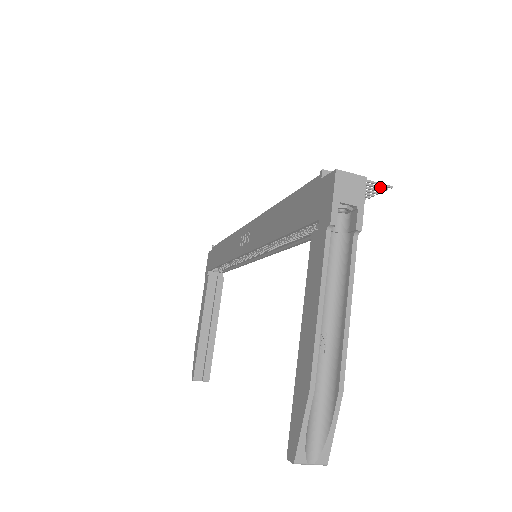
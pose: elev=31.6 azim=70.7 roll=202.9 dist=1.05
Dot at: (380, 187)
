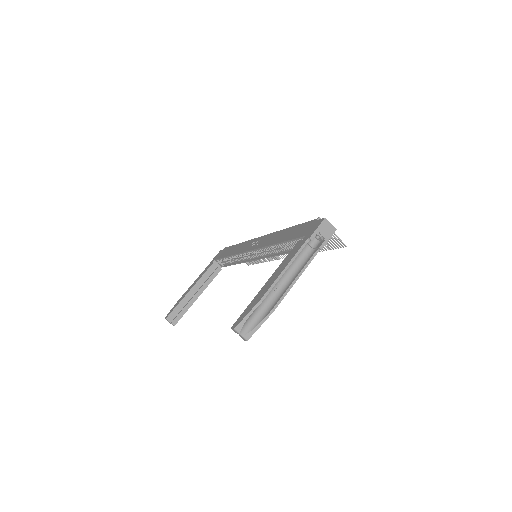
Dot at: (341, 244)
